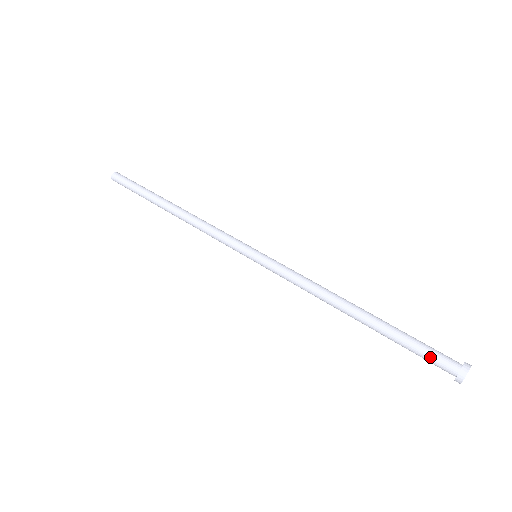
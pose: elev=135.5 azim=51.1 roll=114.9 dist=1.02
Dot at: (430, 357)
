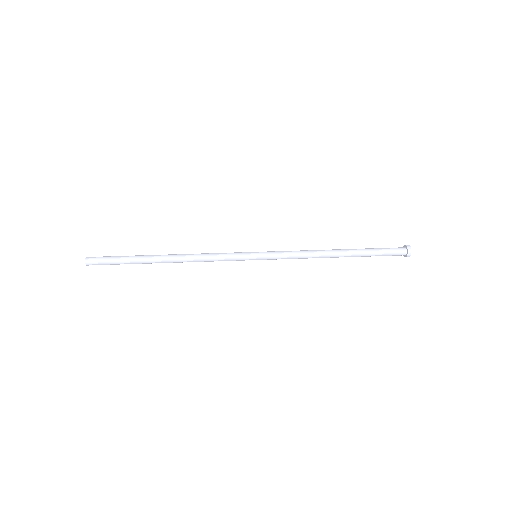
Dot at: (390, 249)
